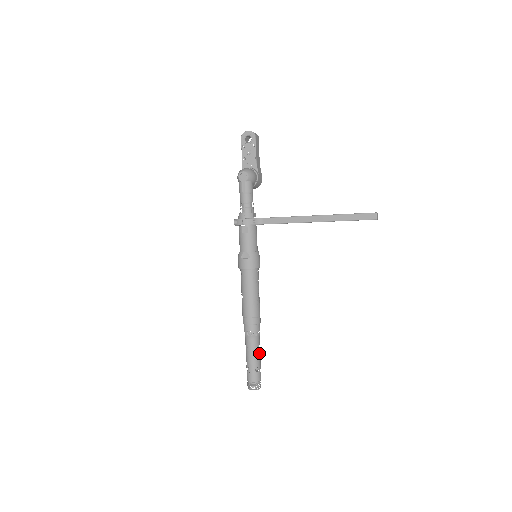
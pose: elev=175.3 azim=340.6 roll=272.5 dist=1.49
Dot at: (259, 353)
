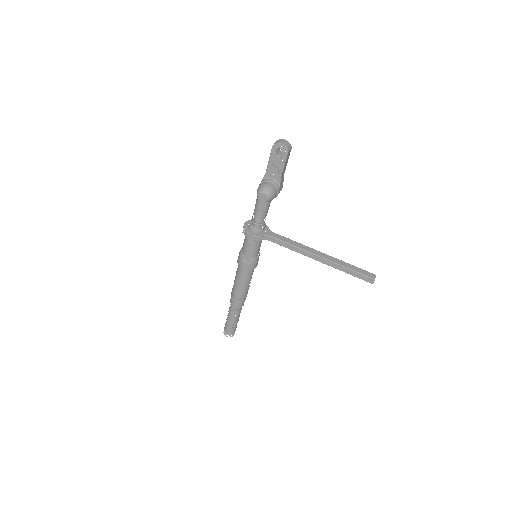
Dot at: occluded
